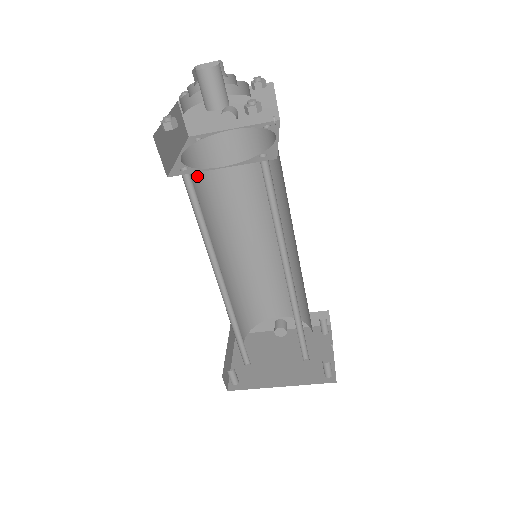
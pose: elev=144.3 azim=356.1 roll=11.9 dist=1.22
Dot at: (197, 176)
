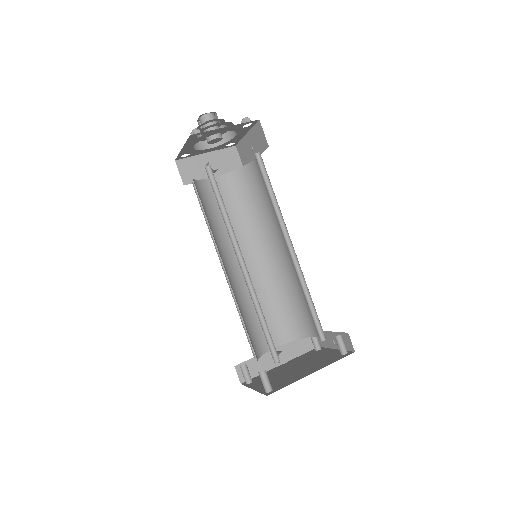
Dot at: occluded
